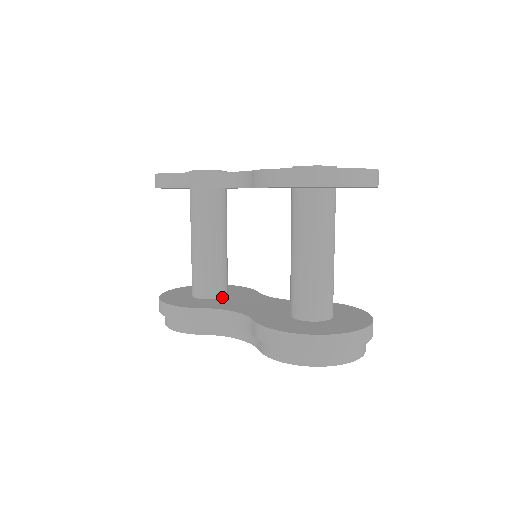
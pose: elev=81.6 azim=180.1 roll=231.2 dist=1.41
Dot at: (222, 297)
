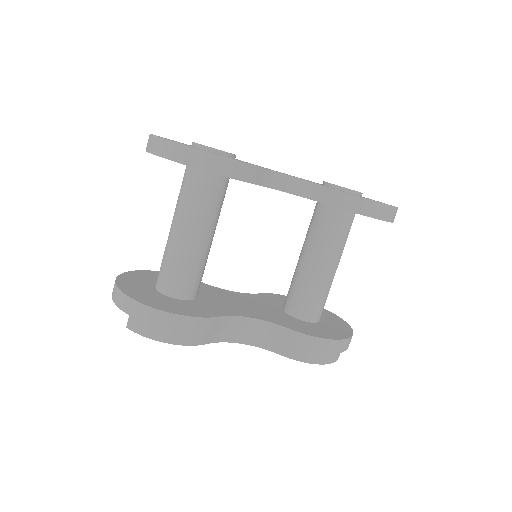
Dot at: (197, 295)
